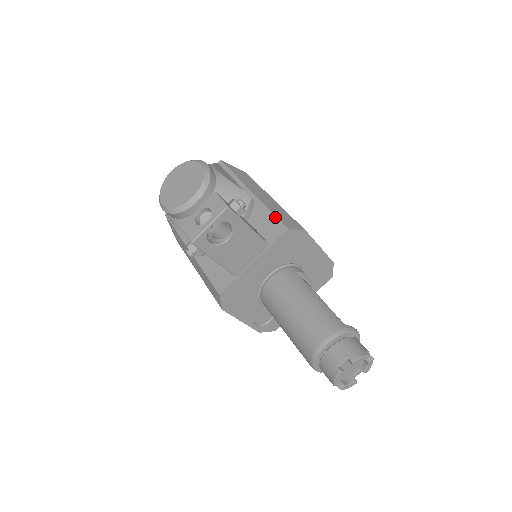
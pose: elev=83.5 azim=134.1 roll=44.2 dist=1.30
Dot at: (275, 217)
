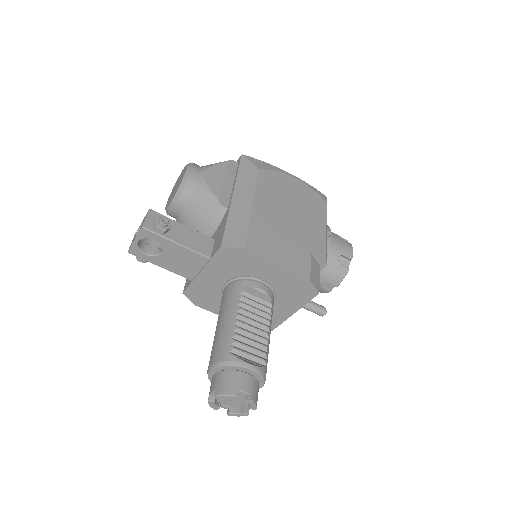
Dot at: (224, 231)
